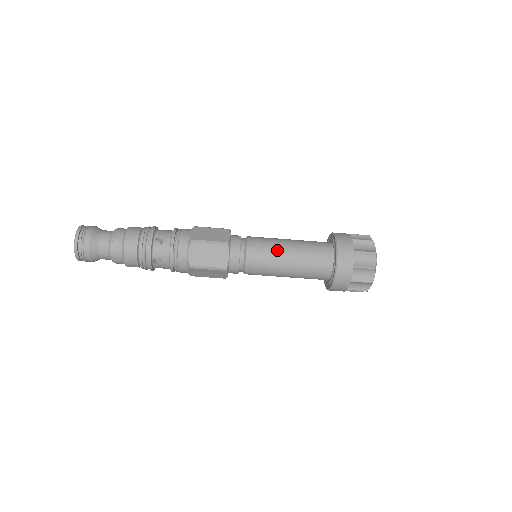
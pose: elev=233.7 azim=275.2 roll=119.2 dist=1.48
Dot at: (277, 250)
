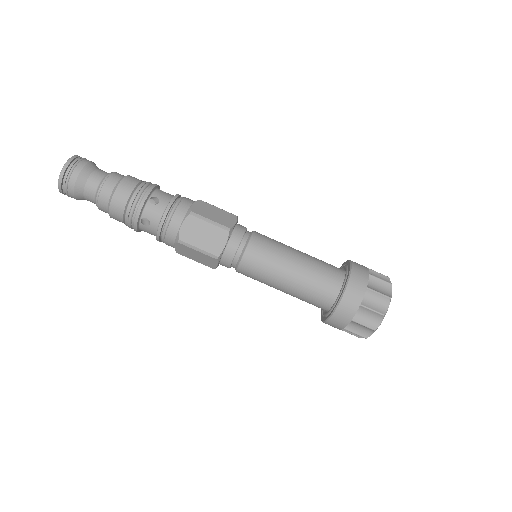
Dot at: (281, 257)
